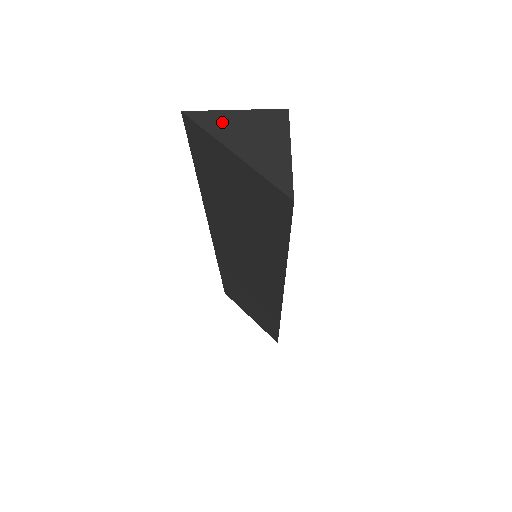
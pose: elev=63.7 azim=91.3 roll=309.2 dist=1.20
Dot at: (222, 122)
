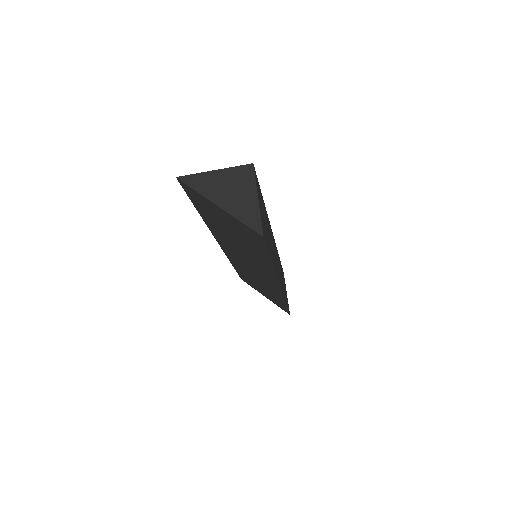
Dot at: (206, 182)
